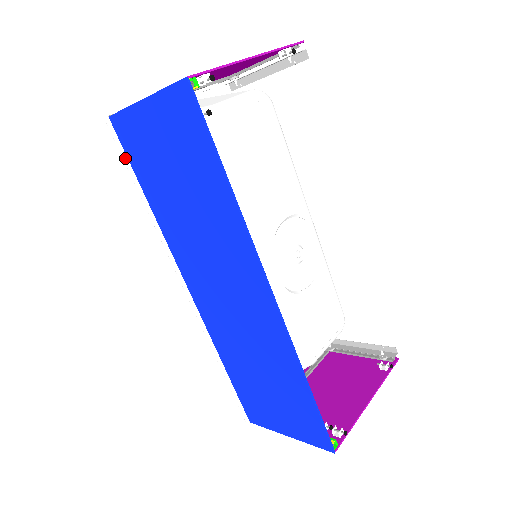
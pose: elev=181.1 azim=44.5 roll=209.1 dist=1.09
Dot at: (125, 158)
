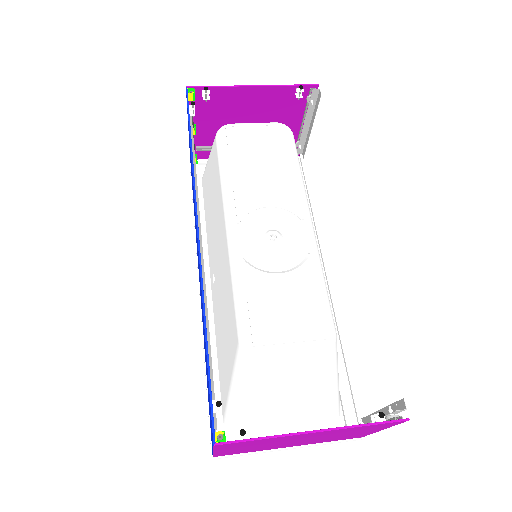
Dot at: (191, 183)
